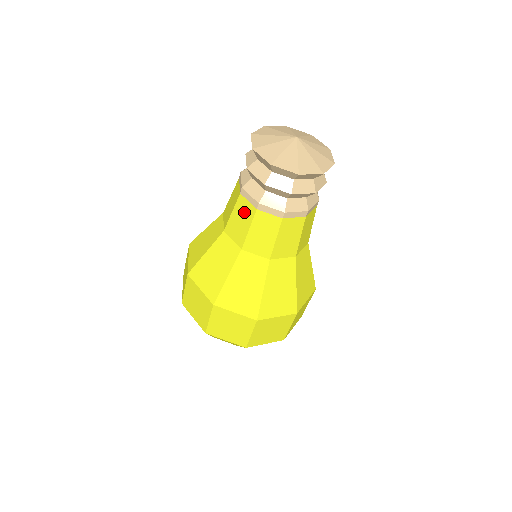
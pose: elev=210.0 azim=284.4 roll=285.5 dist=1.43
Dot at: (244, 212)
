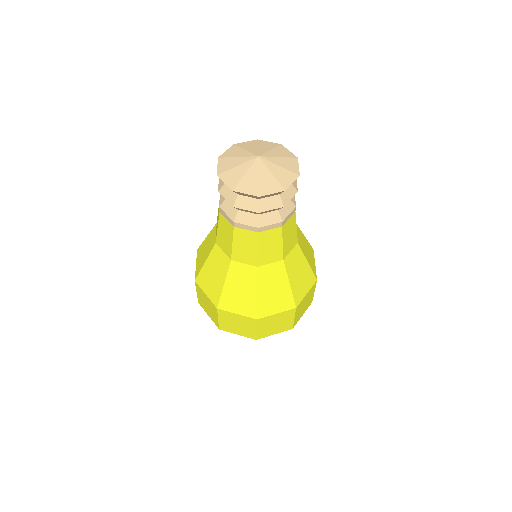
Dot at: (226, 228)
